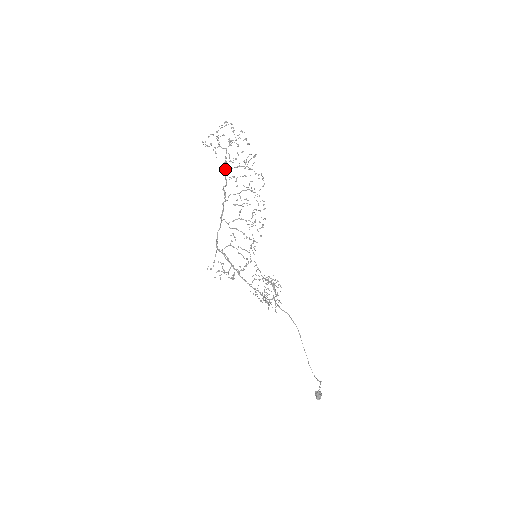
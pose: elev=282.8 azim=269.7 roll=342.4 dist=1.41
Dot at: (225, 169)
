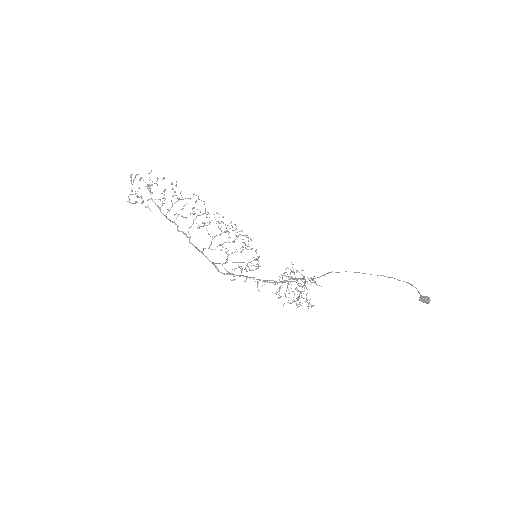
Dot at: (165, 215)
